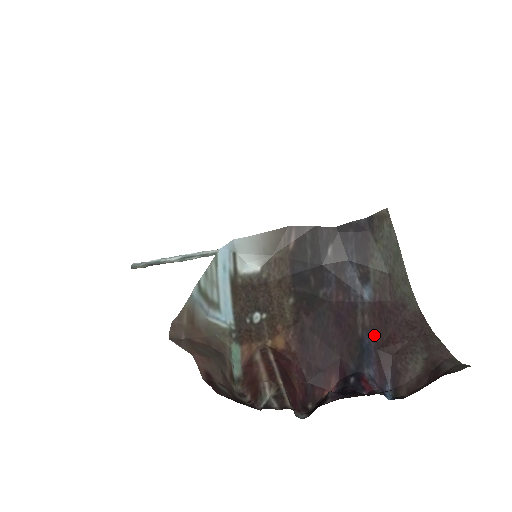
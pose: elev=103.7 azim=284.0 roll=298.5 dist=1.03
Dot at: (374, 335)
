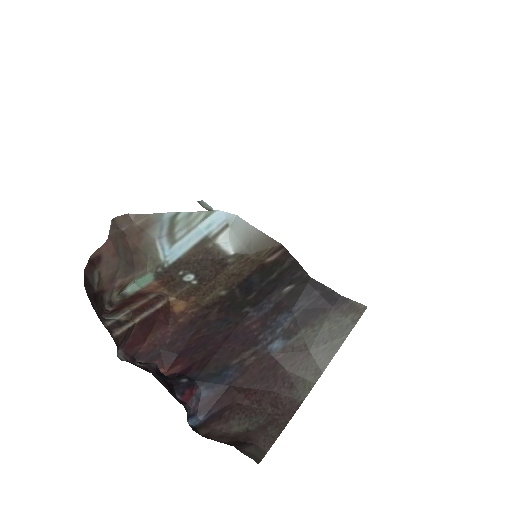
Dot at: (241, 375)
